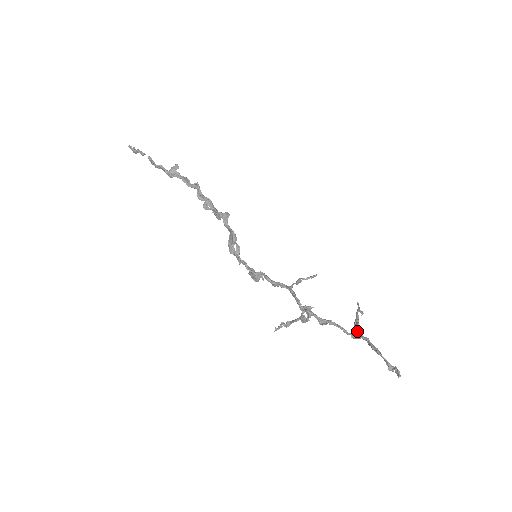
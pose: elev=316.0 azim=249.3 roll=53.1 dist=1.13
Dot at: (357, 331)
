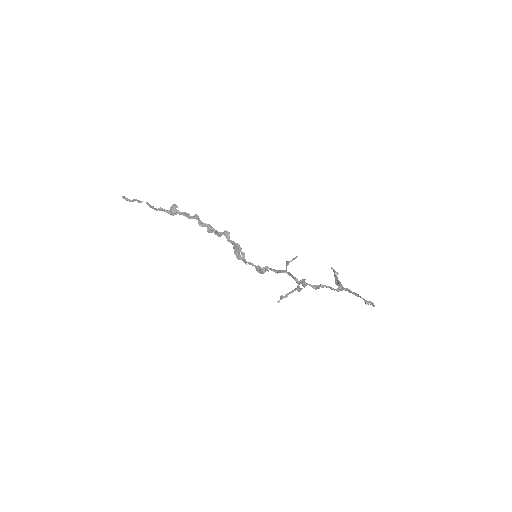
Dot at: (340, 286)
